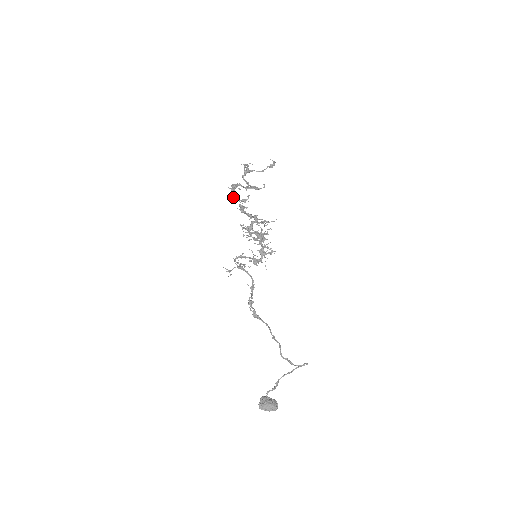
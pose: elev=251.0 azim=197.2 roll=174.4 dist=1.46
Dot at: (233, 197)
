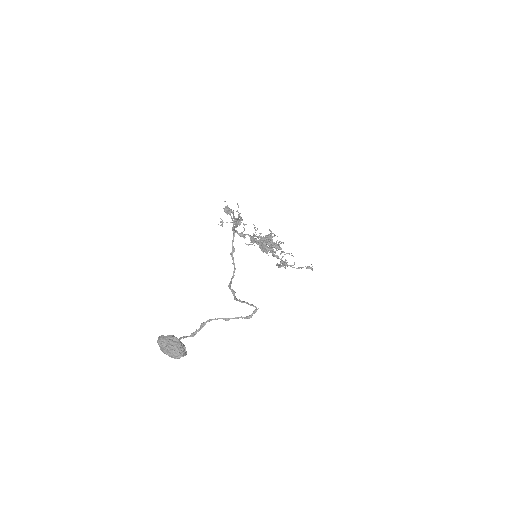
Dot at: occluded
